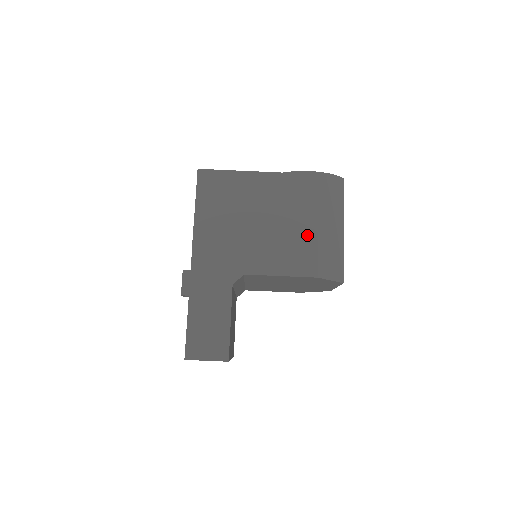
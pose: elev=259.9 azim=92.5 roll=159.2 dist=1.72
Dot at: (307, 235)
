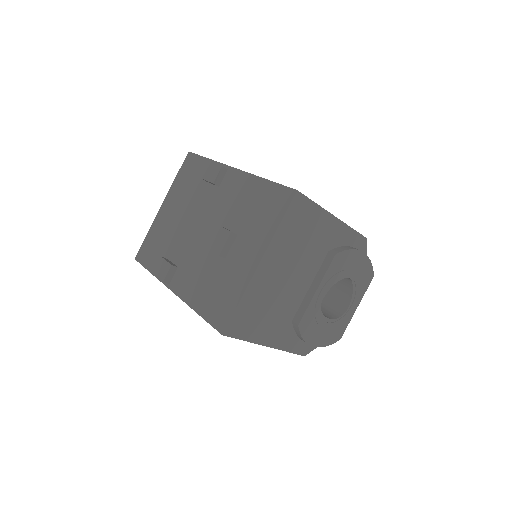
Dot at: occluded
